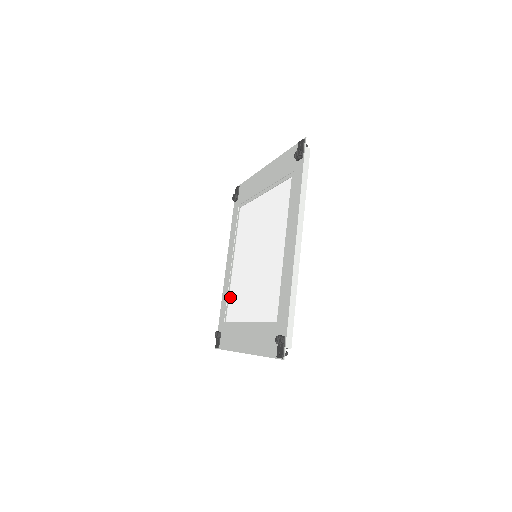
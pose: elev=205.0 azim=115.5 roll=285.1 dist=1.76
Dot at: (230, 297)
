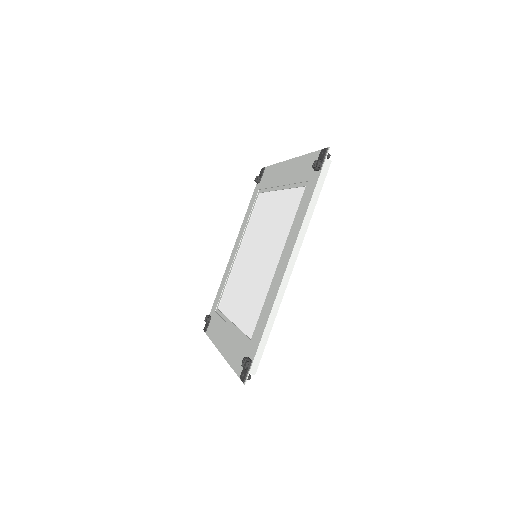
Dot at: (227, 285)
